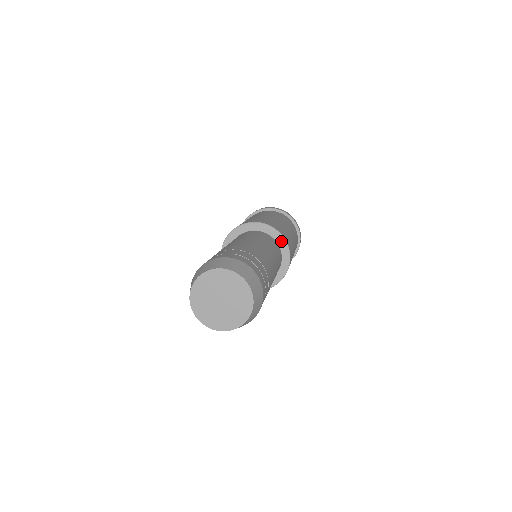
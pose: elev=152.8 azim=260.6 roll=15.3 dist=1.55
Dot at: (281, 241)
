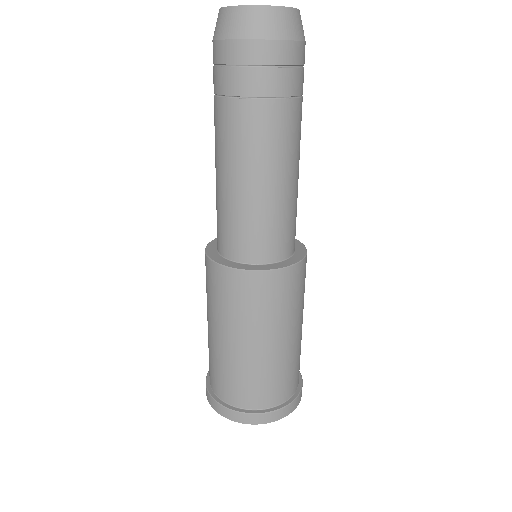
Dot at: occluded
